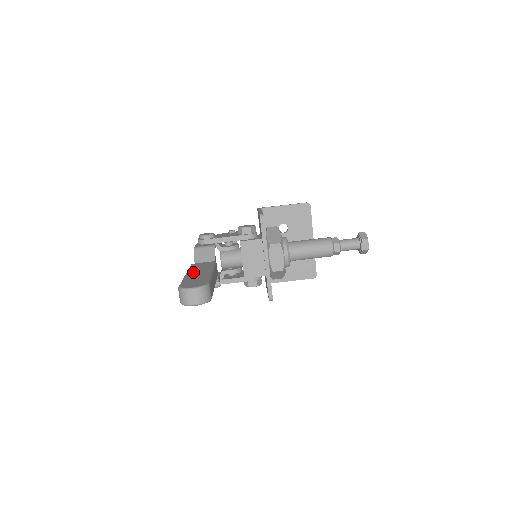
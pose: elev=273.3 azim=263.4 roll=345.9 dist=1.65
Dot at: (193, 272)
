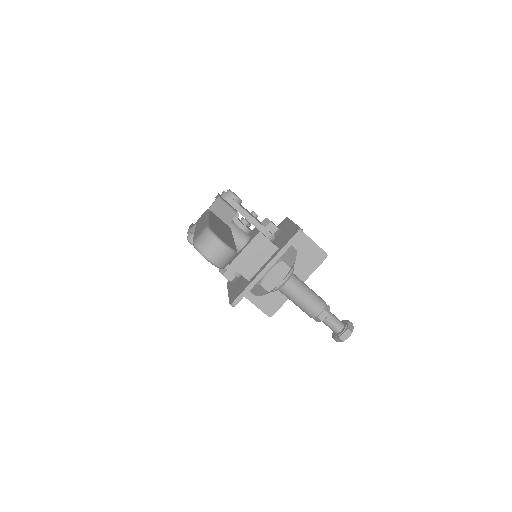
Dot at: occluded
